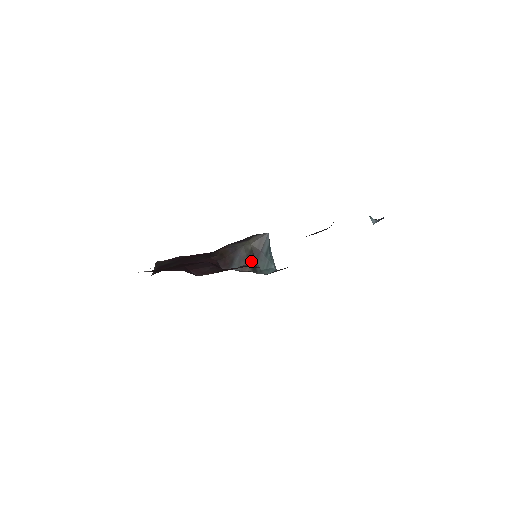
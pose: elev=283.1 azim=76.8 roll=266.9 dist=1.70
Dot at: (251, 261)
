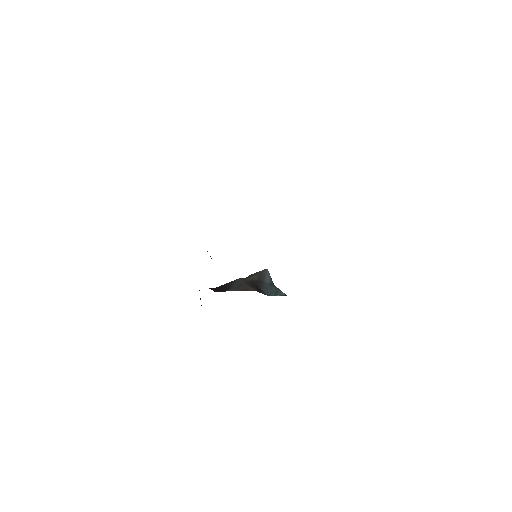
Dot at: (253, 286)
